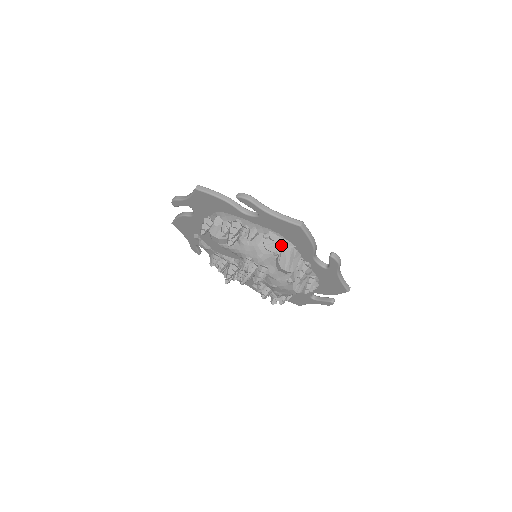
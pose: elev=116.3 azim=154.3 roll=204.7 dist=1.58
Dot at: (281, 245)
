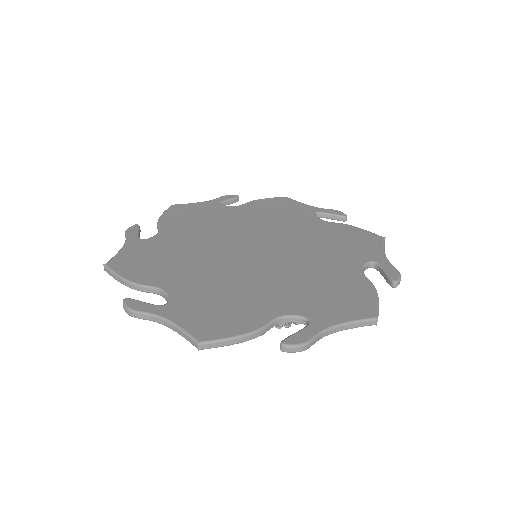
Dot at: occluded
